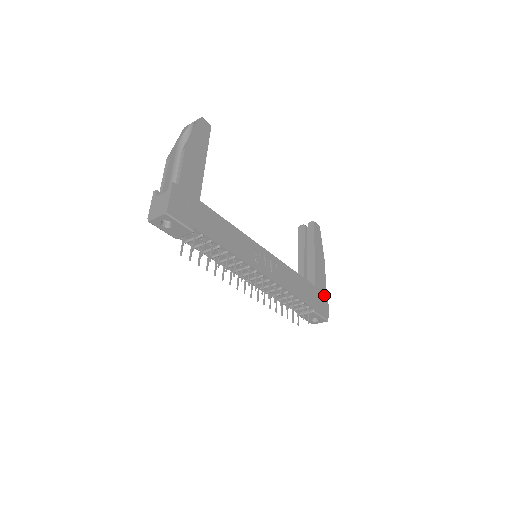
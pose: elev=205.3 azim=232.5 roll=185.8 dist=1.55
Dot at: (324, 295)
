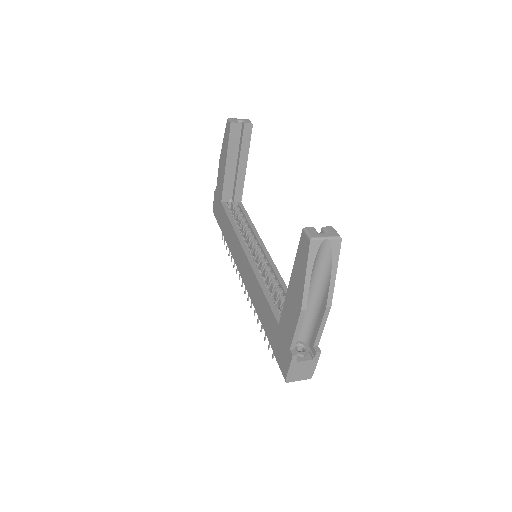
Dot at: occluded
